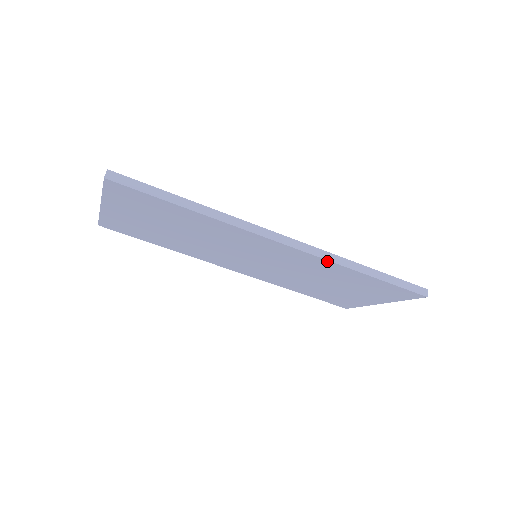
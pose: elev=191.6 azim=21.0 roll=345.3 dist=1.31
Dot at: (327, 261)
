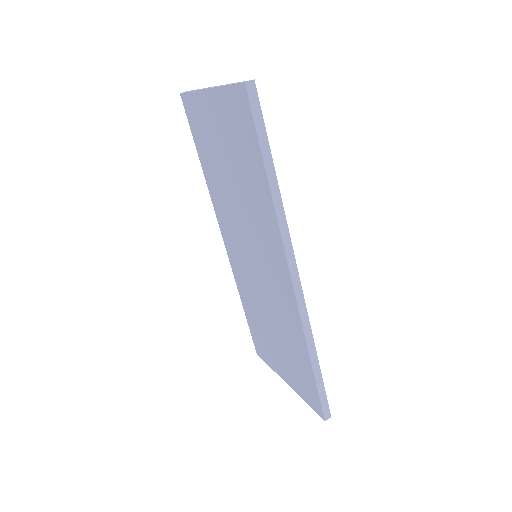
Dot at: (301, 324)
